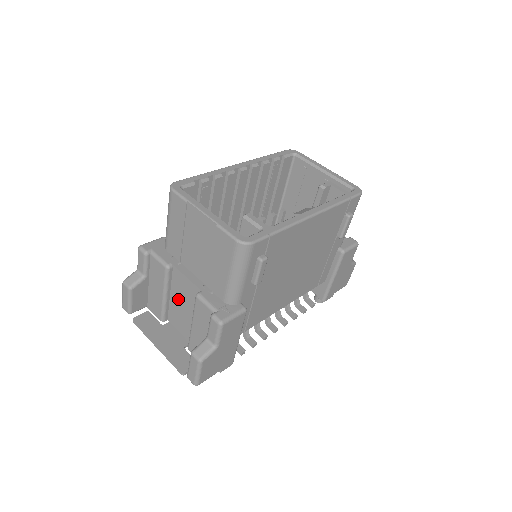
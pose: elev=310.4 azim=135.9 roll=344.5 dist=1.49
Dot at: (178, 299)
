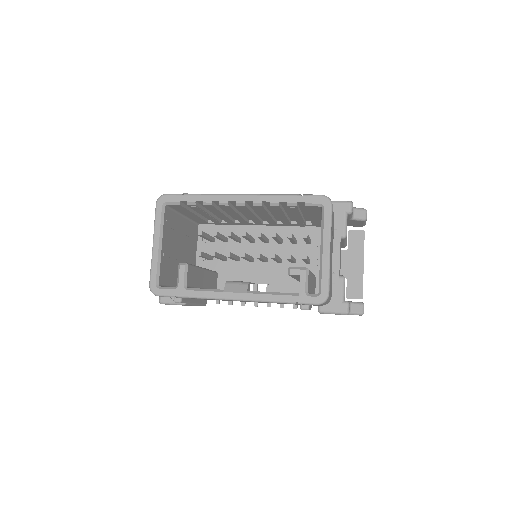
Dot at: occluded
